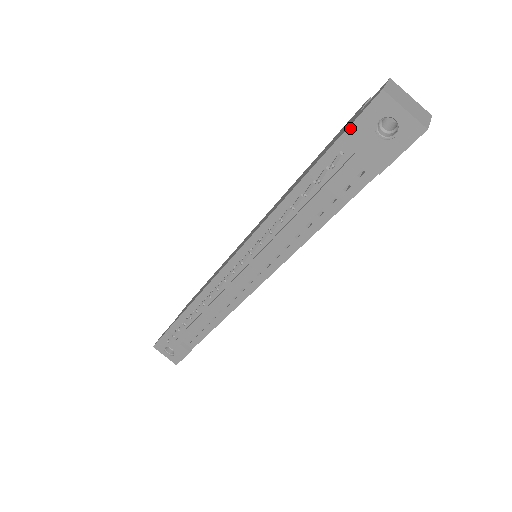
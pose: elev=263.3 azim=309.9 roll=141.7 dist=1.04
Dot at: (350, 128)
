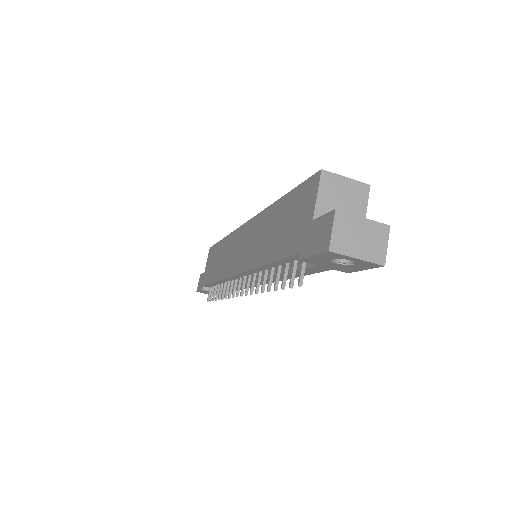
Dot at: (307, 259)
